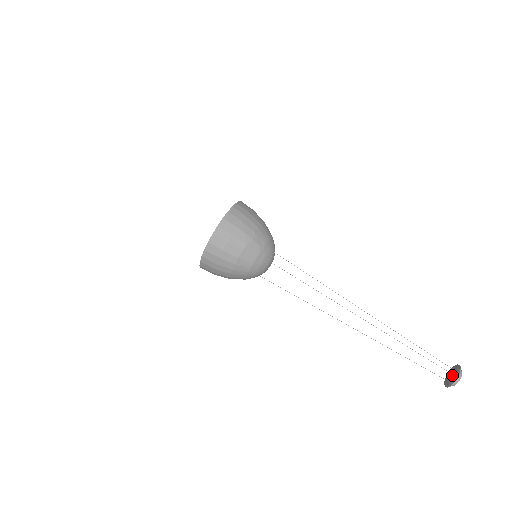
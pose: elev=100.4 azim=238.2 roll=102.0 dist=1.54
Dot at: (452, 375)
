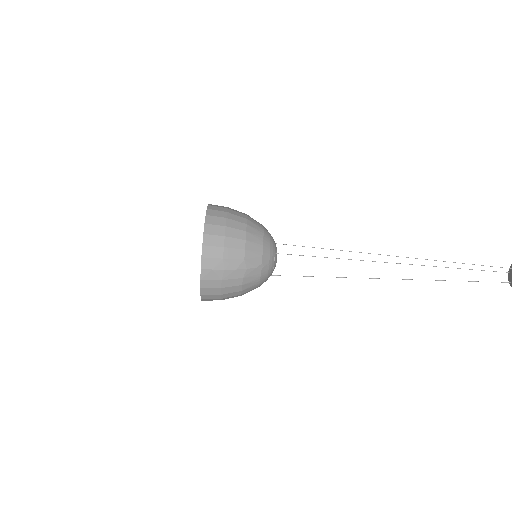
Dot at: out of frame
